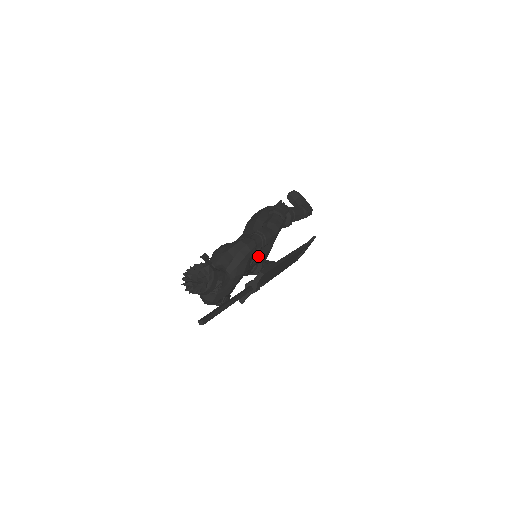
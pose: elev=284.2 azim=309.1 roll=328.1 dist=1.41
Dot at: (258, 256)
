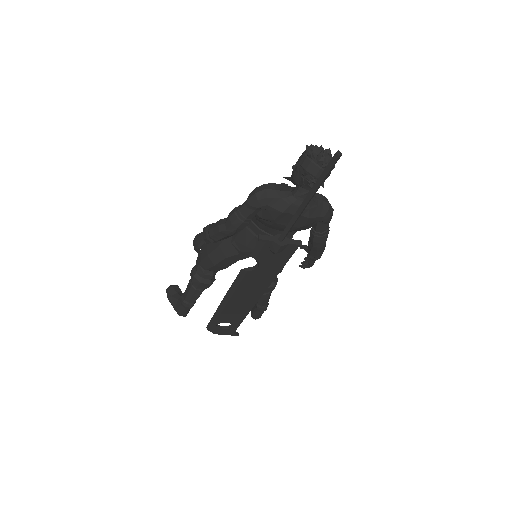
Dot at: occluded
